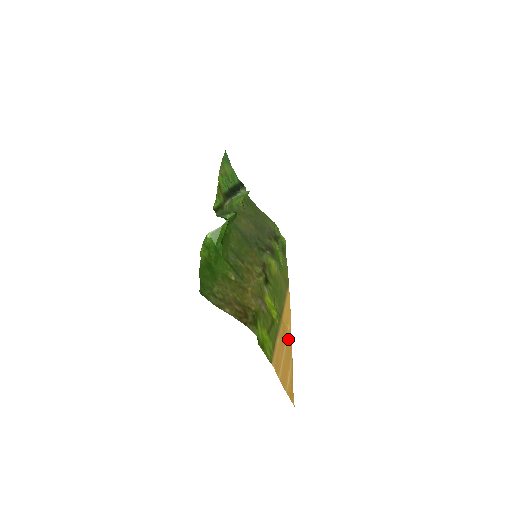
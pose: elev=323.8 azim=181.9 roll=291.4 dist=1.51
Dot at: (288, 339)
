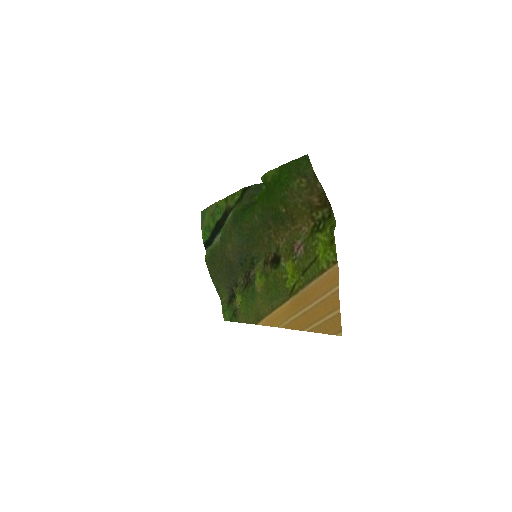
Dot at: (297, 319)
